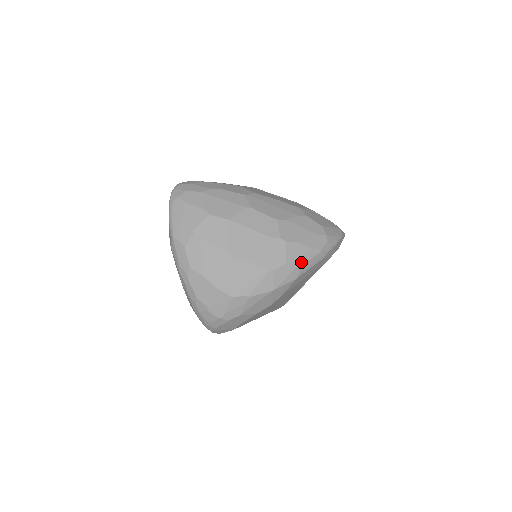
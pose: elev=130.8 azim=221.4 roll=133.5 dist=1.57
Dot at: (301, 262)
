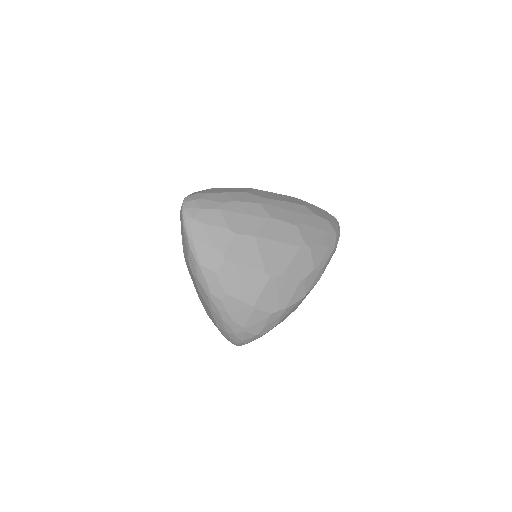
Dot at: (323, 263)
